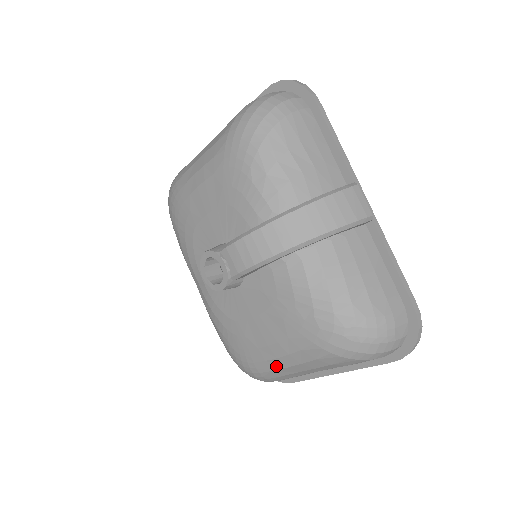
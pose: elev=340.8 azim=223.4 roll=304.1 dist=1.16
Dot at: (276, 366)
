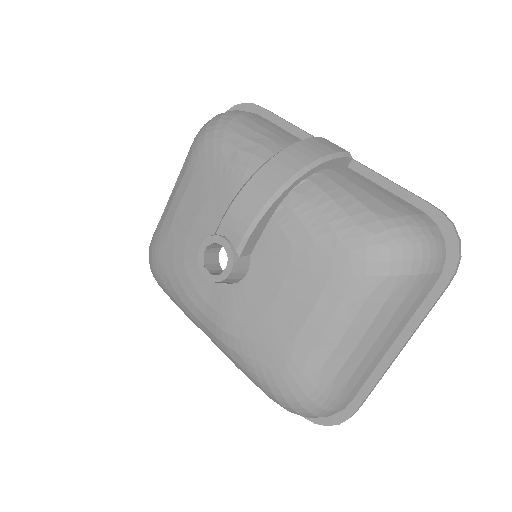
Dot at: (325, 351)
